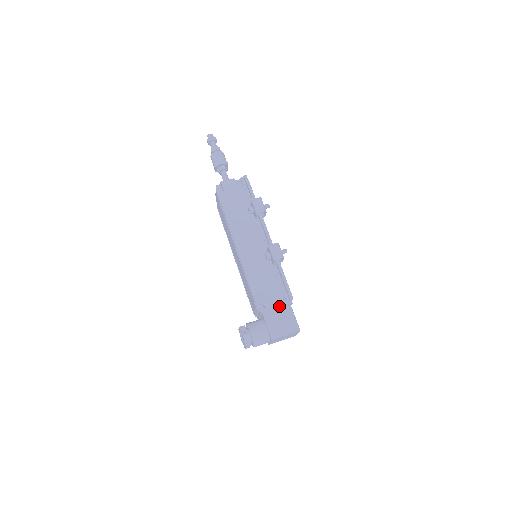
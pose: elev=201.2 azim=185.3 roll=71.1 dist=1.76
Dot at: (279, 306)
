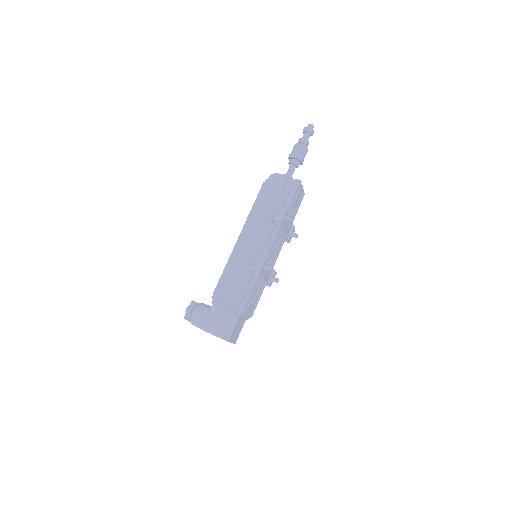
Dot at: (228, 309)
